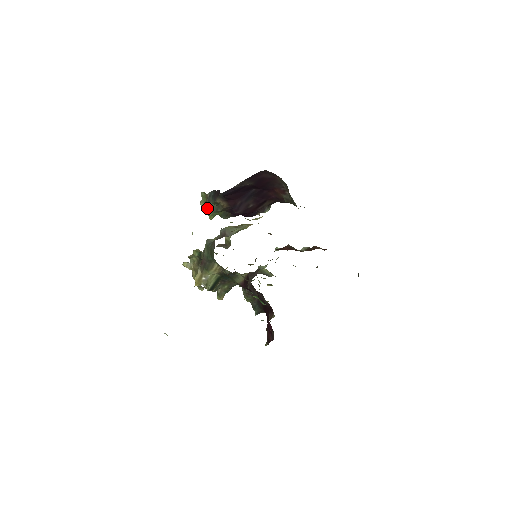
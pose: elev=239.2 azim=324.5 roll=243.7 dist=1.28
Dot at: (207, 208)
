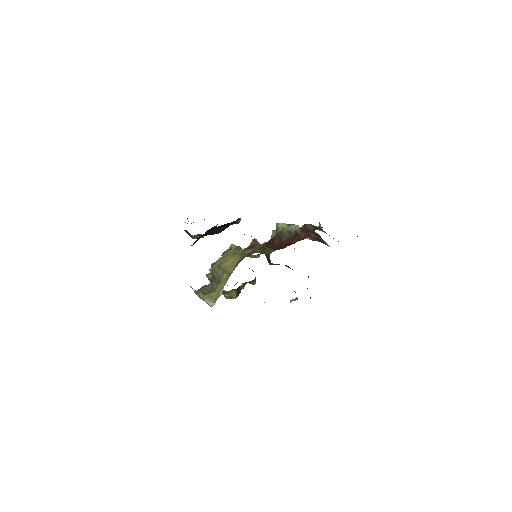
Dot at: (193, 238)
